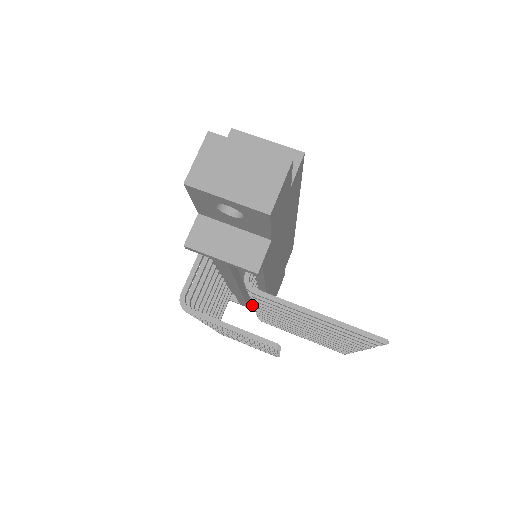
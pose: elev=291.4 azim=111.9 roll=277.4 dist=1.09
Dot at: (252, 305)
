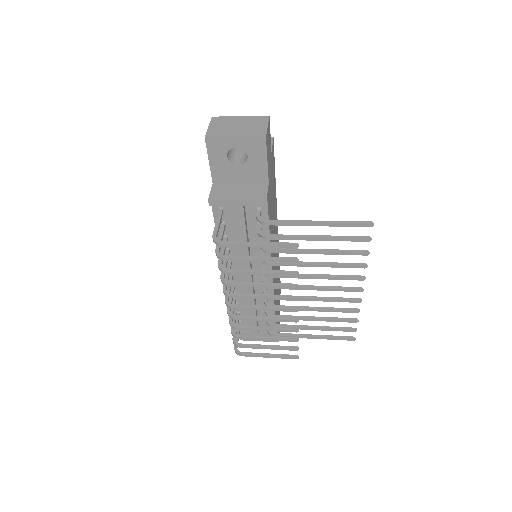
Dot at: (261, 331)
